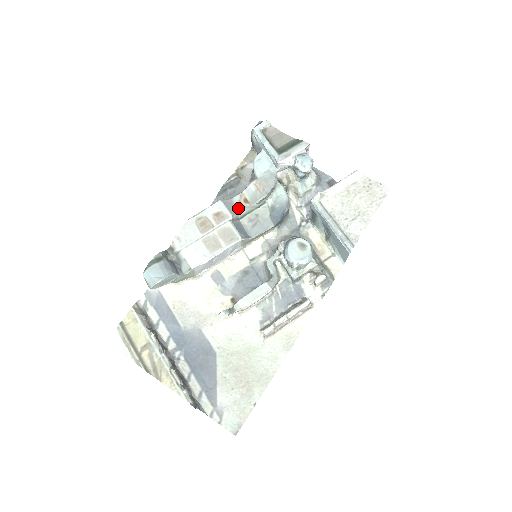
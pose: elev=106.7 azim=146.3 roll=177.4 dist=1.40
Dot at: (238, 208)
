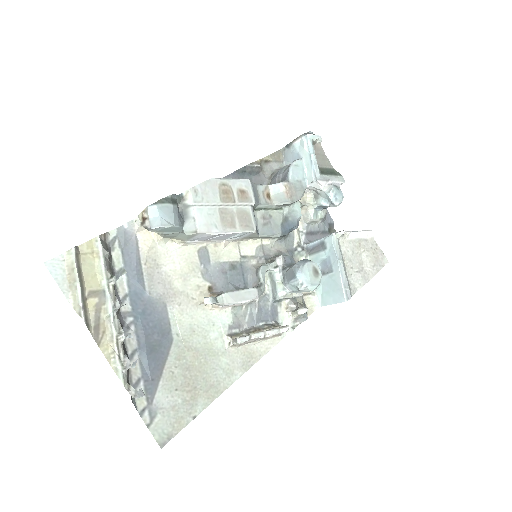
Dot at: (260, 198)
